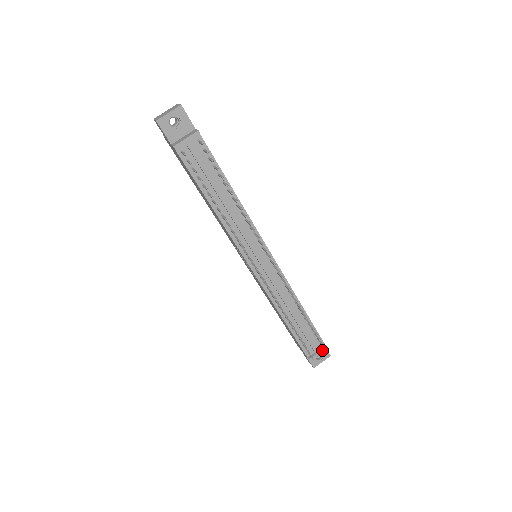
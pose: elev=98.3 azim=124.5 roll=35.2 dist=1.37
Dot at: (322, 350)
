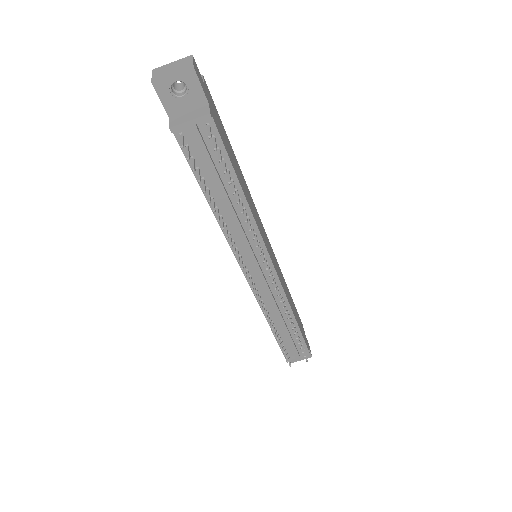
Dot at: (303, 356)
